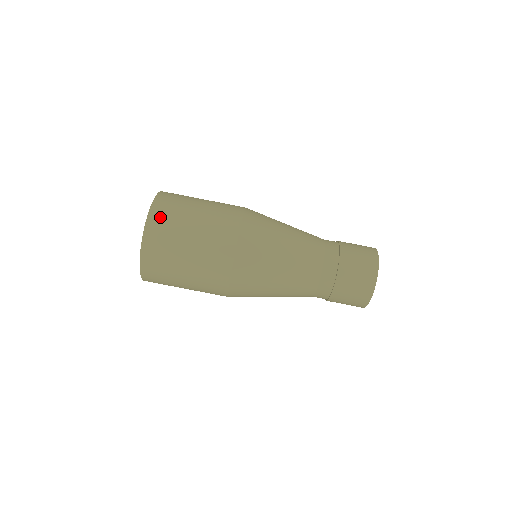
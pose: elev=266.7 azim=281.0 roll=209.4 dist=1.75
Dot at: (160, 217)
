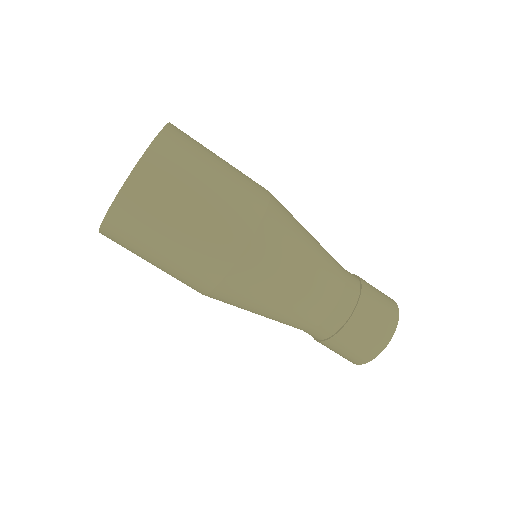
Dot at: (161, 163)
